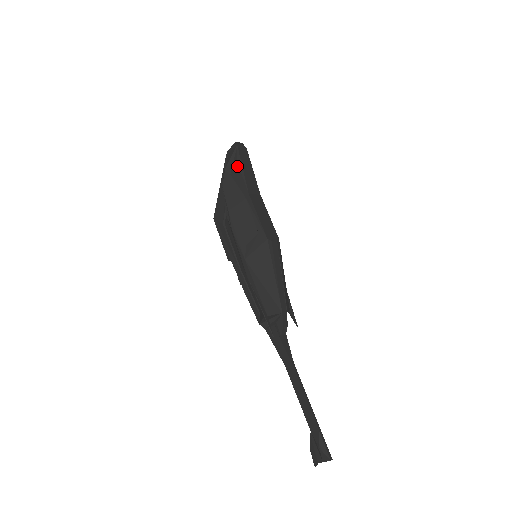
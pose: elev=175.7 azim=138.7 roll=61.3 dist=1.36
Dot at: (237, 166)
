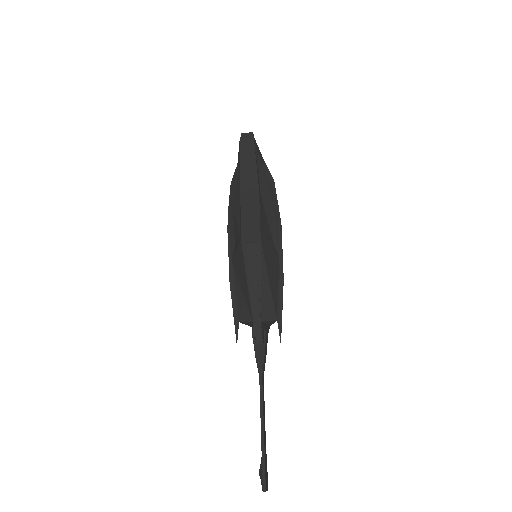
Dot at: (239, 161)
